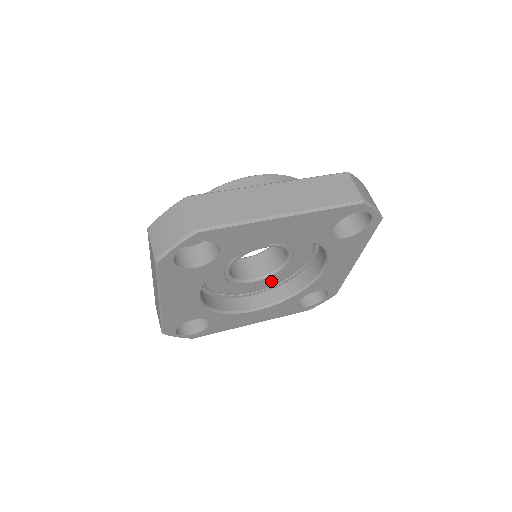
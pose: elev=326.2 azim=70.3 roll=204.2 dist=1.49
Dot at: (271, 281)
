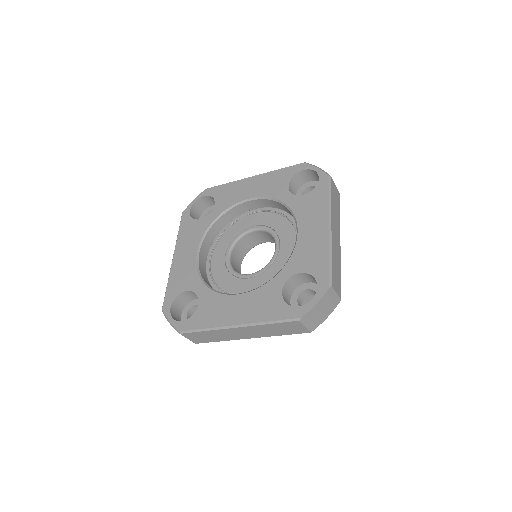
Dot at: (264, 279)
